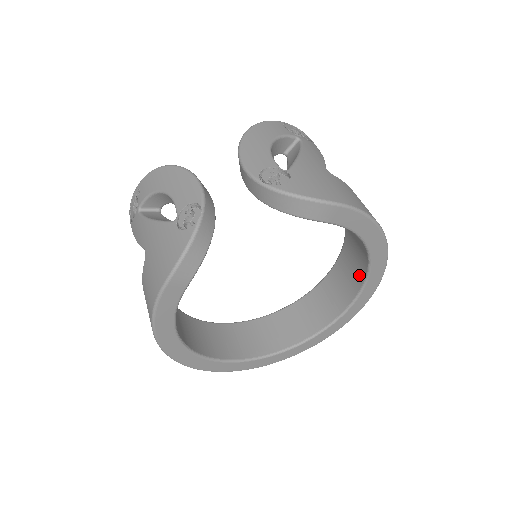
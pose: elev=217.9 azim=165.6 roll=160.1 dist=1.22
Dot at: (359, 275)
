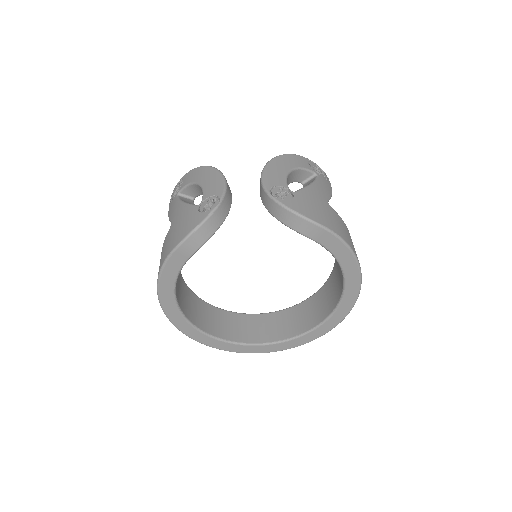
Dot at: (336, 298)
